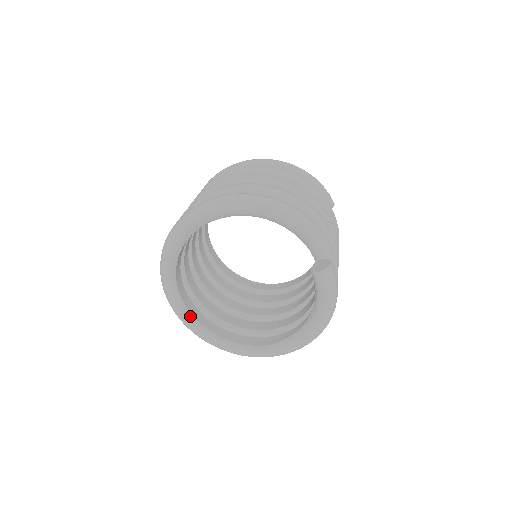
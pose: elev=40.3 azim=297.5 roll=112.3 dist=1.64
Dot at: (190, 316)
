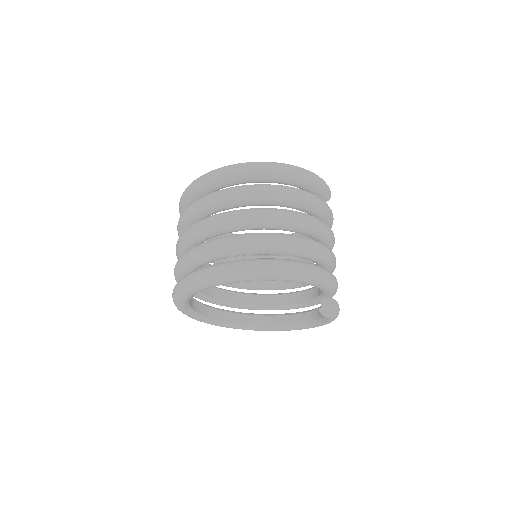
Dot at: (199, 316)
